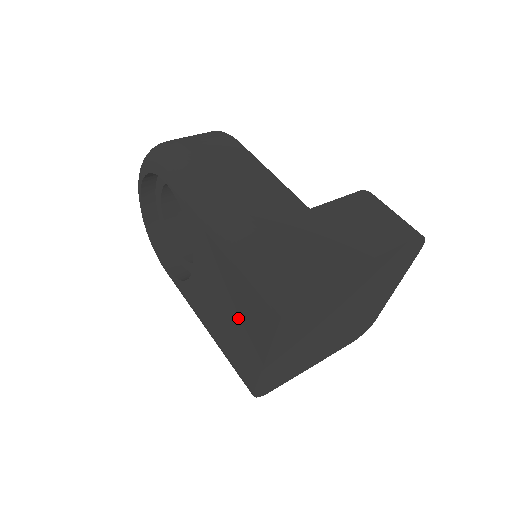
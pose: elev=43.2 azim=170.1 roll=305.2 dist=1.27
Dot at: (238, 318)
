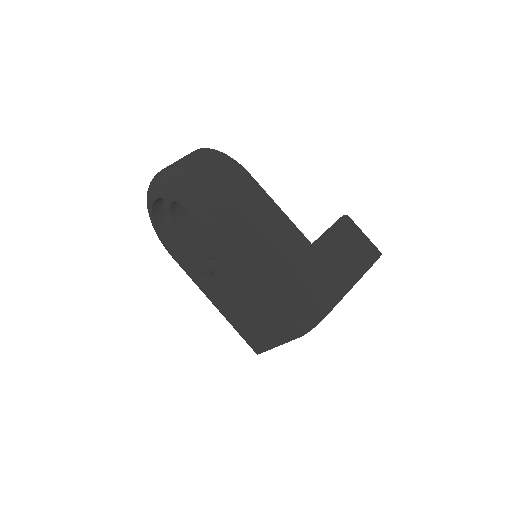
Dot at: (257, 319)
